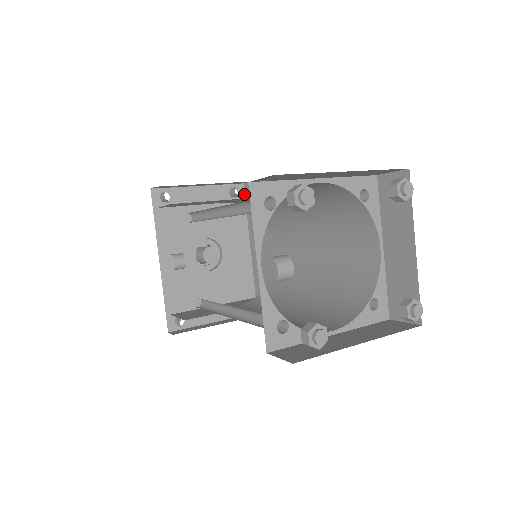
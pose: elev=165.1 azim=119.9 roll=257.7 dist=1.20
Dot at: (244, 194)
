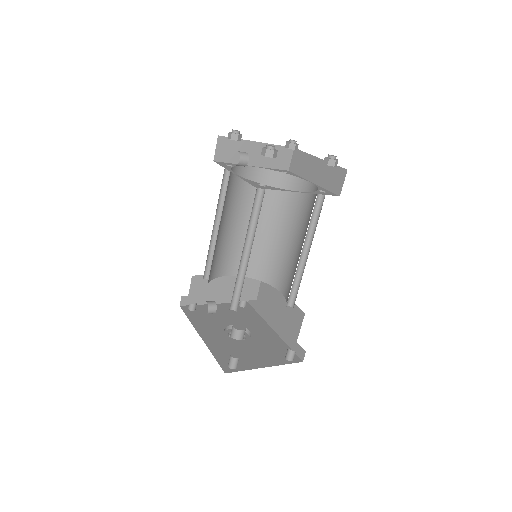
Dot at: (251, 306)
